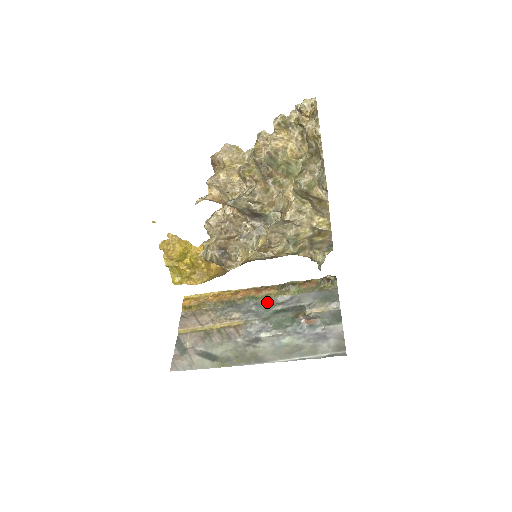
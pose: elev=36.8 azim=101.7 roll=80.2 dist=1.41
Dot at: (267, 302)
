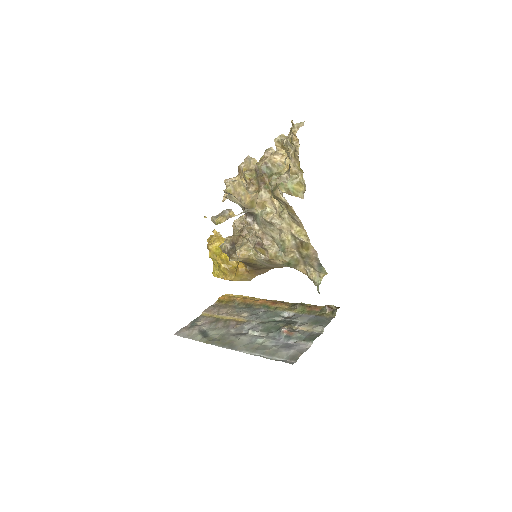
Dot at: (274, 312)
